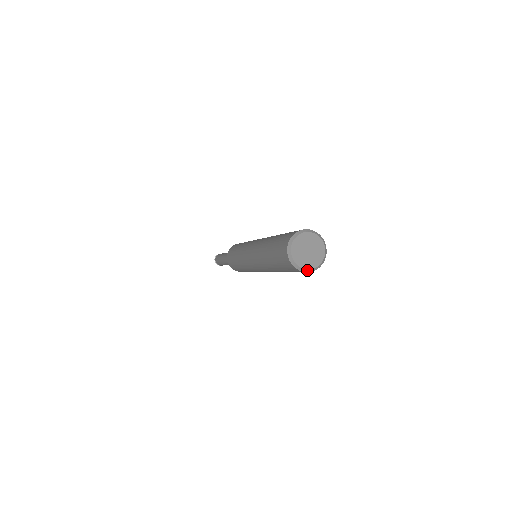
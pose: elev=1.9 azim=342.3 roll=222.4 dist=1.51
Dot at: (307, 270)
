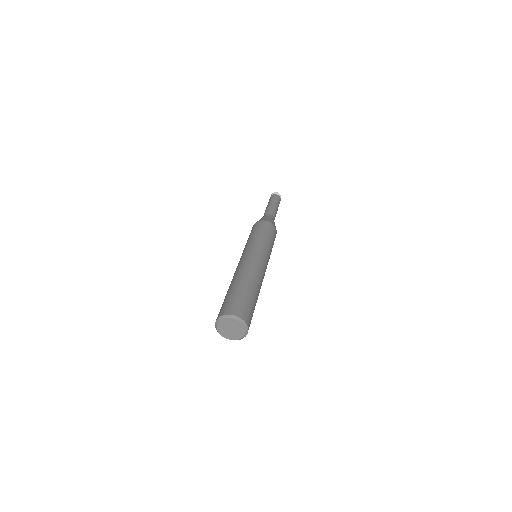
Dot at: occluded
